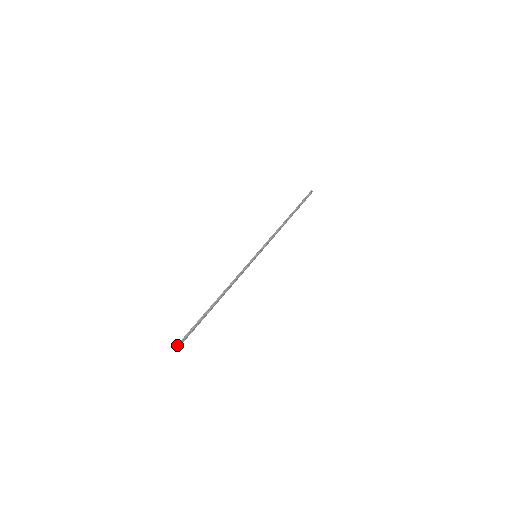
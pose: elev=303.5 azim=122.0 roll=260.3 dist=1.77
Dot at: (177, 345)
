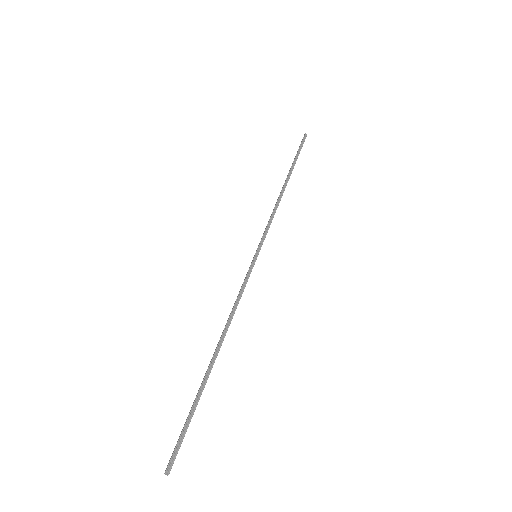
Dot at: (166, 471)
